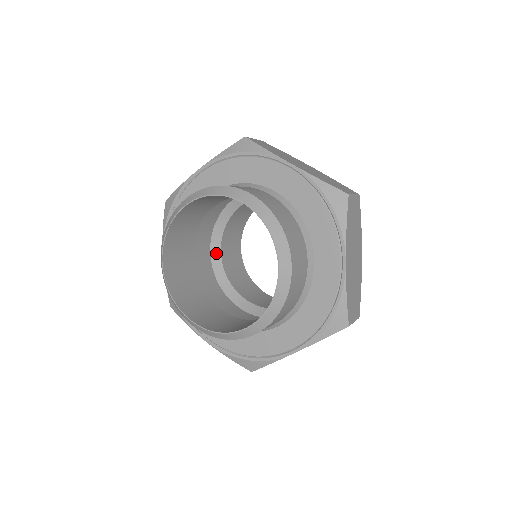
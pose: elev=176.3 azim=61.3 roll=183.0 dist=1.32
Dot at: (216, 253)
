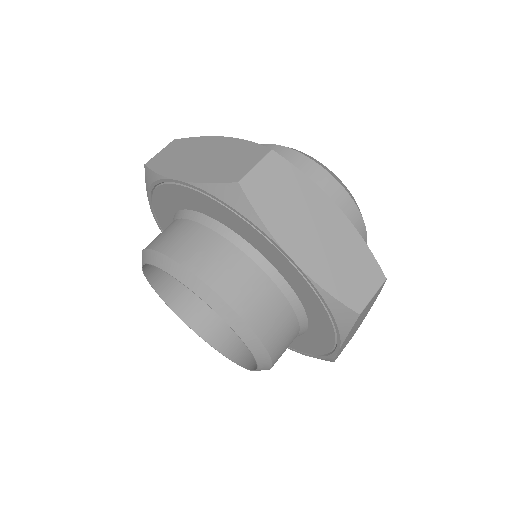
Dot at: occluded
